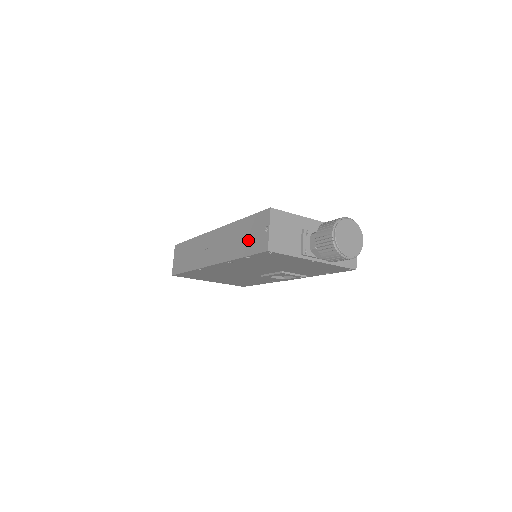
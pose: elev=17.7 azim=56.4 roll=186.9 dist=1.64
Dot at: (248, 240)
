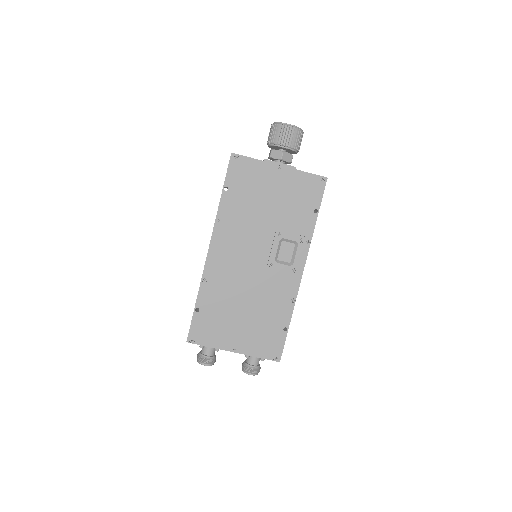
Dot at: occluded
